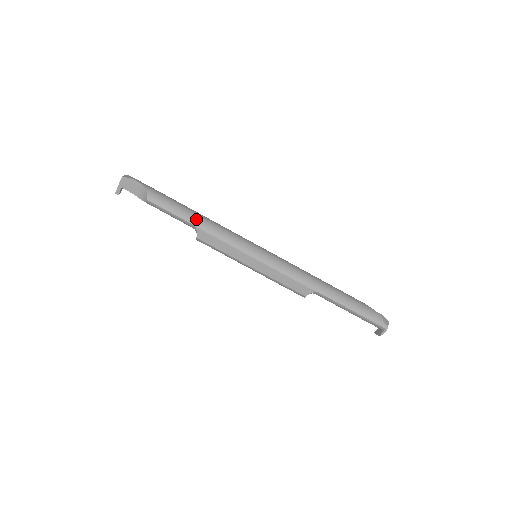
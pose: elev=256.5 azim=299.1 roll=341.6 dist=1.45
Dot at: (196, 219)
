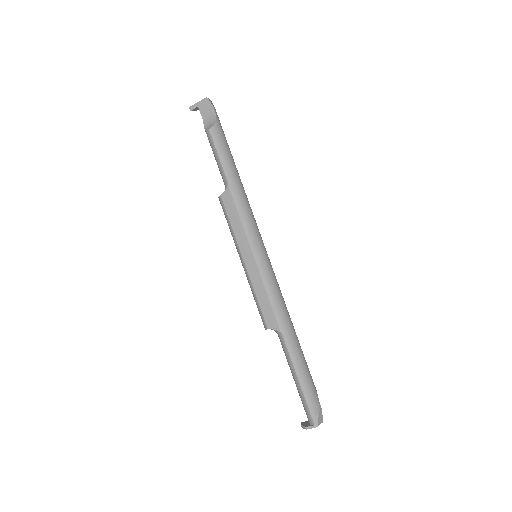
Dot at: (234, 179)
